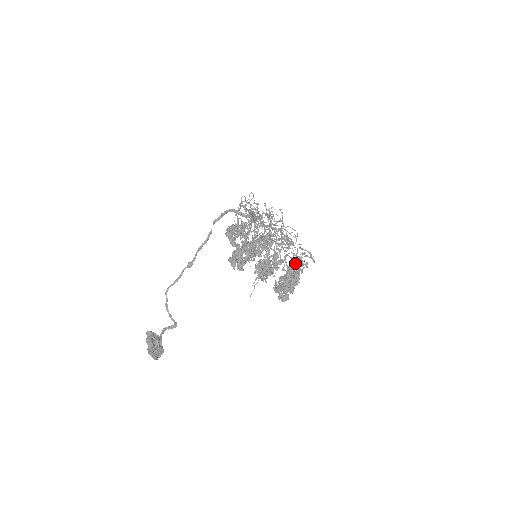
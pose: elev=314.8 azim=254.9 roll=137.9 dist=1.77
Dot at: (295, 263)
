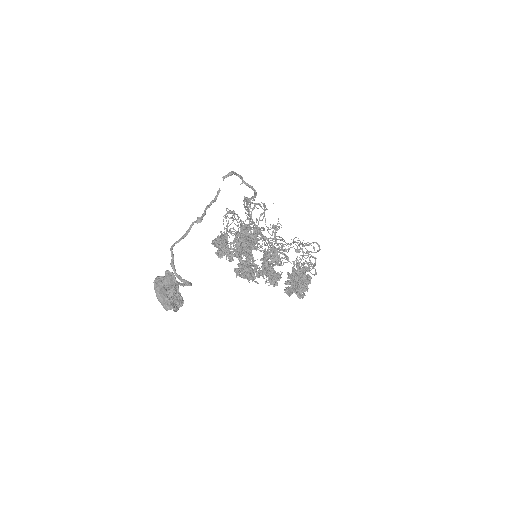
Dot at: (306, 249)
